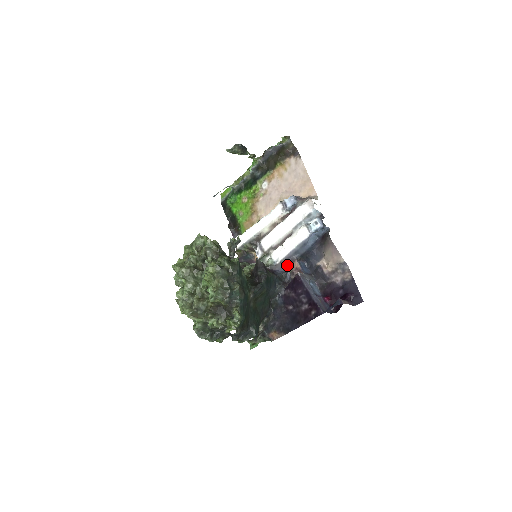
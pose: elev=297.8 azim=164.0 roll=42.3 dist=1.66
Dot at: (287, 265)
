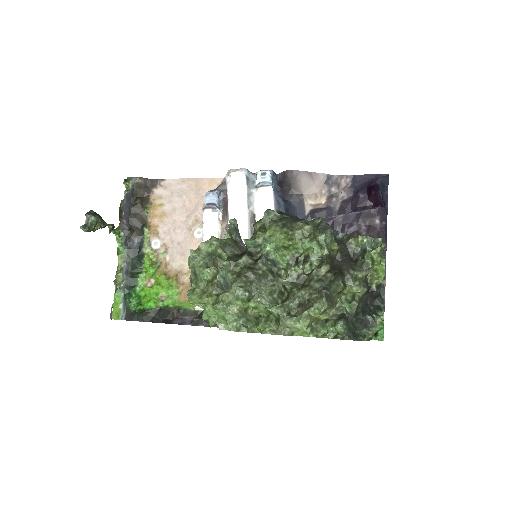
Dot at: occluded
